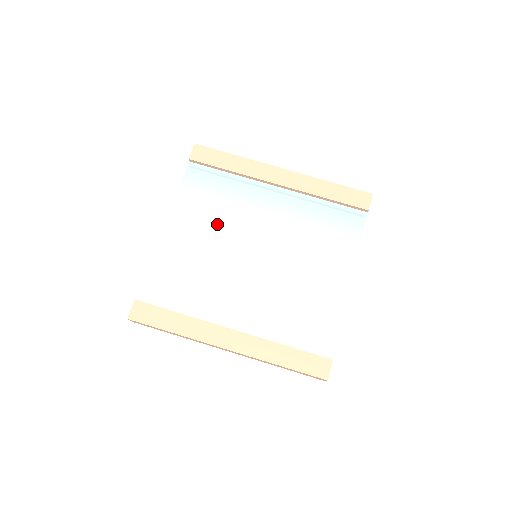
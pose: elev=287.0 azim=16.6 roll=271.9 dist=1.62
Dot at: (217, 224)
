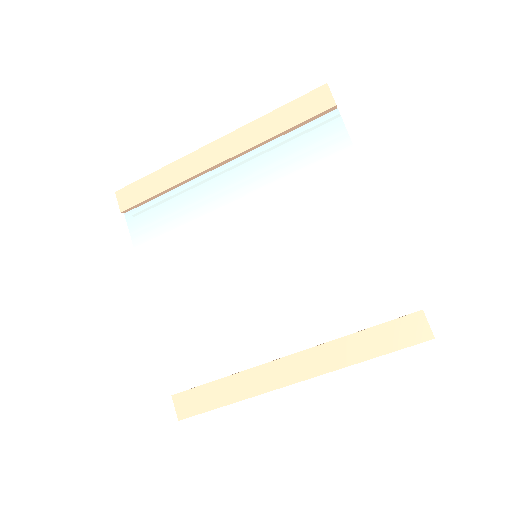
Dot at: (193, 255)
